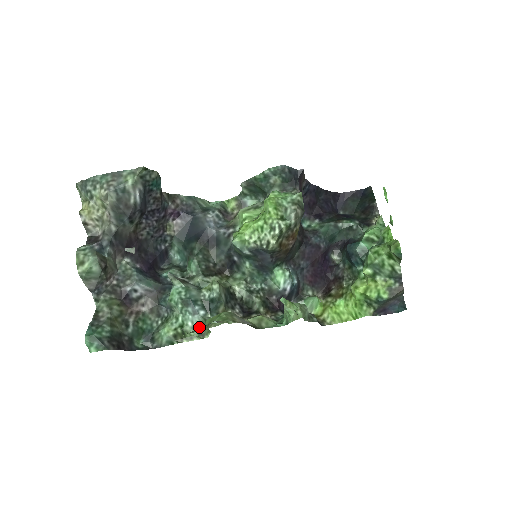
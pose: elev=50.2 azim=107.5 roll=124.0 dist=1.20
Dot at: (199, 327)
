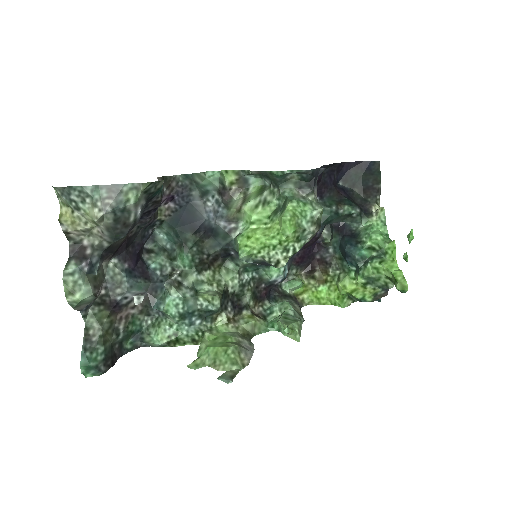
Dot at: (194, 335)
